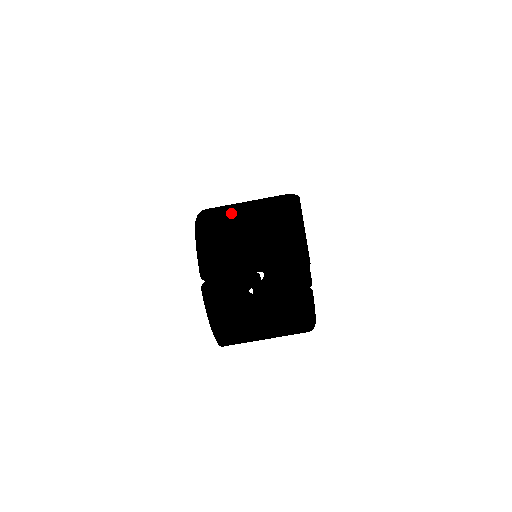
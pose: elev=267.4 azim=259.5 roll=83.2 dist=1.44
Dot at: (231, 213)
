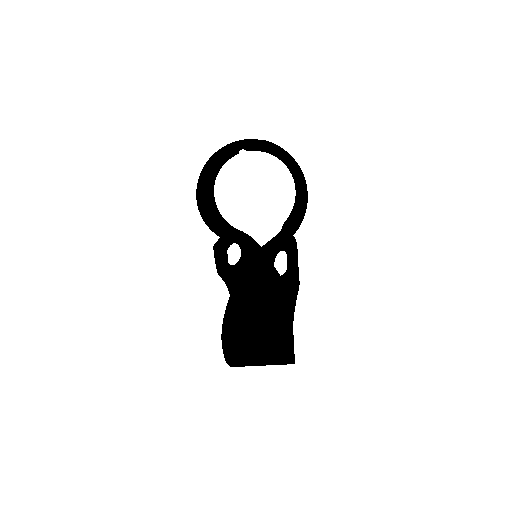
Dot at: (249, 353)
